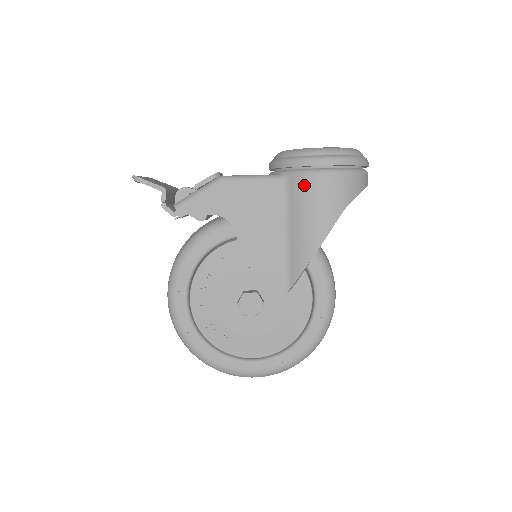
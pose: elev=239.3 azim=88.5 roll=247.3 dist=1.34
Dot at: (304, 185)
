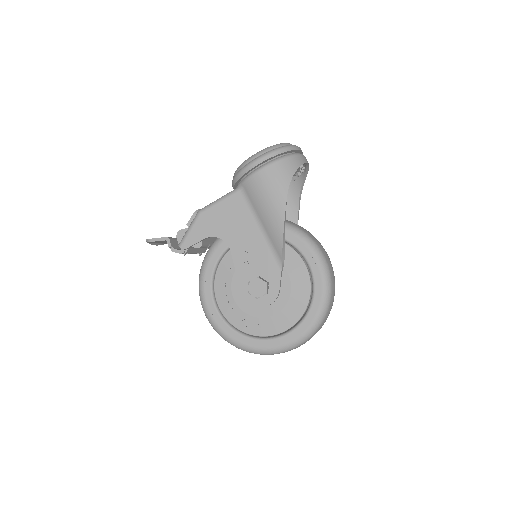
Dot at: (253, 185)
